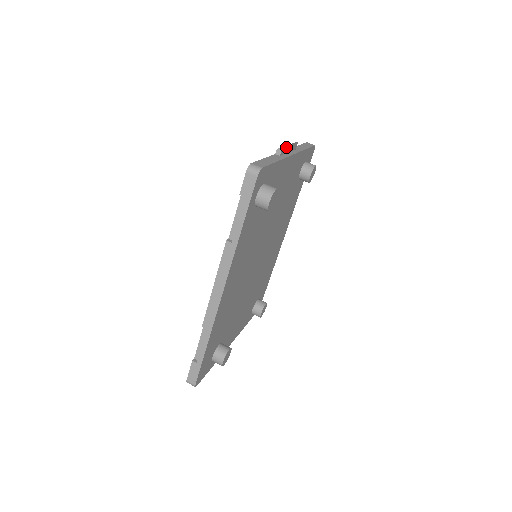
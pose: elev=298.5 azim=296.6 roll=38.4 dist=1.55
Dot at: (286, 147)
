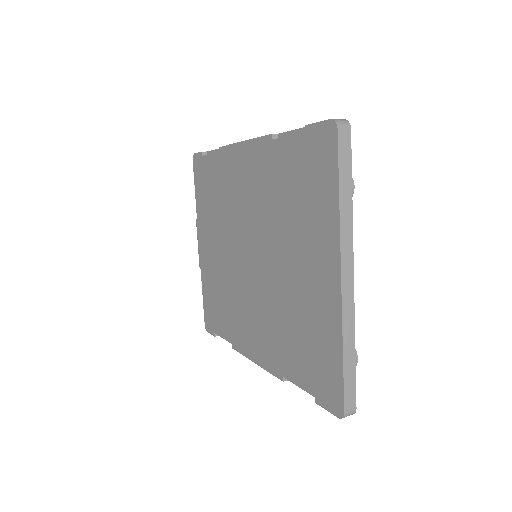
Dot at: occluded
